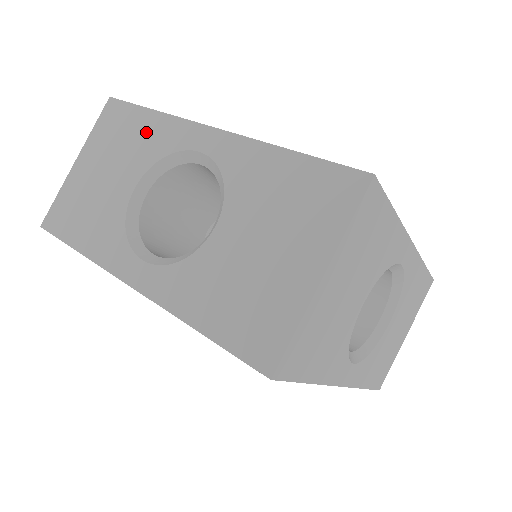
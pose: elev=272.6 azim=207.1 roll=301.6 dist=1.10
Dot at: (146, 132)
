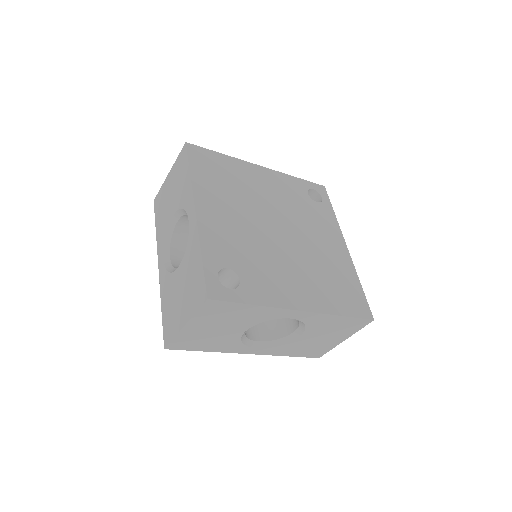
Dot at: (184, 185)
